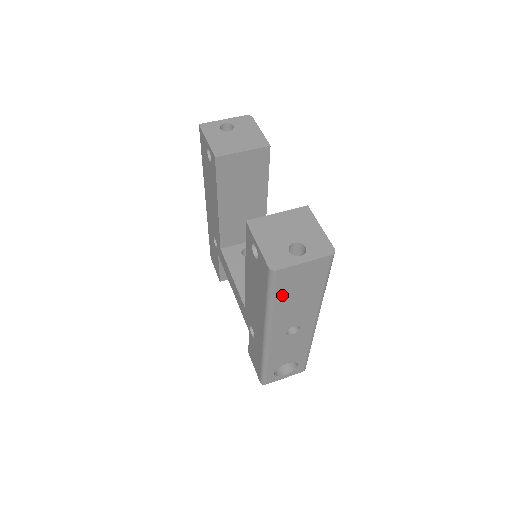
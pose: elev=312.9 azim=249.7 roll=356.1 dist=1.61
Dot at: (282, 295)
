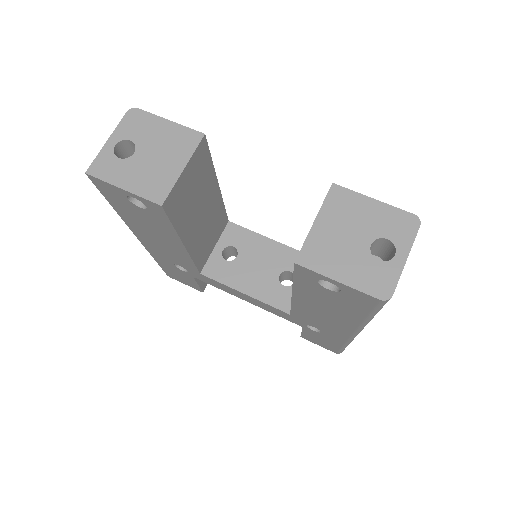
Dot at: occluded
